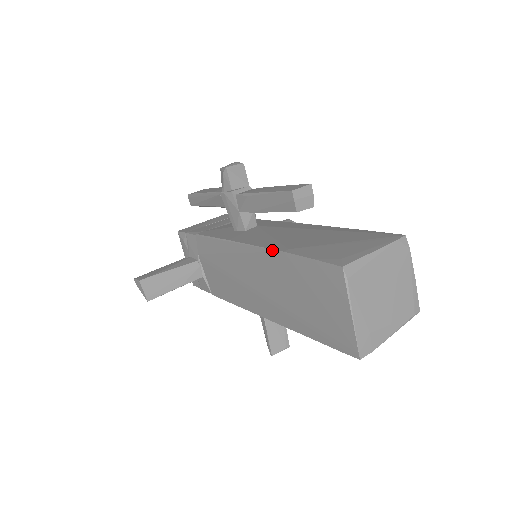
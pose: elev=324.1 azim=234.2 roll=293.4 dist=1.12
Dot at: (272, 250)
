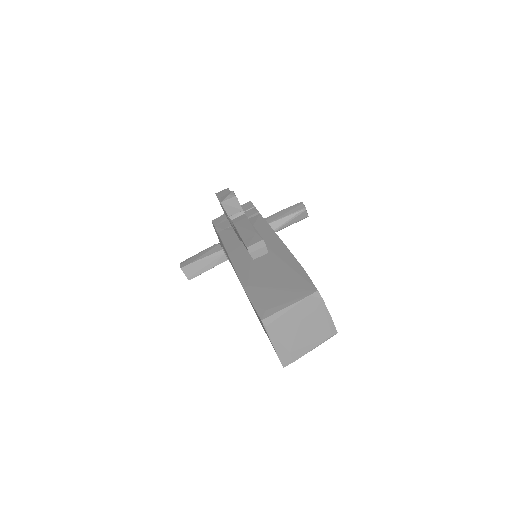
Dot at: (240, 282)
